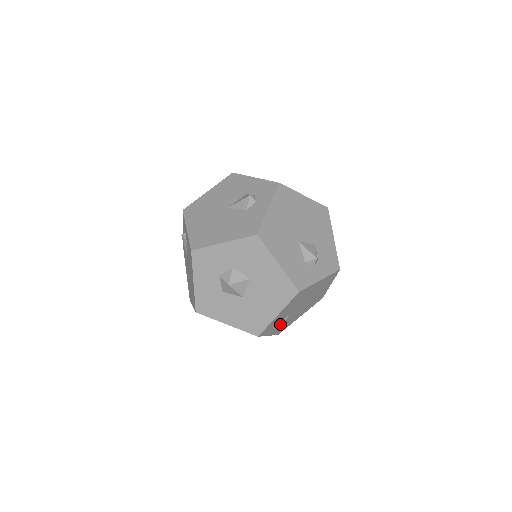
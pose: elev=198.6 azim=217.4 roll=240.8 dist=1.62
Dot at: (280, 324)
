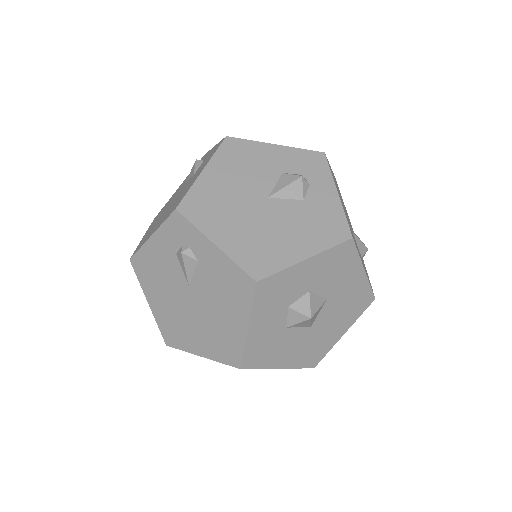
Dot at: occluded
